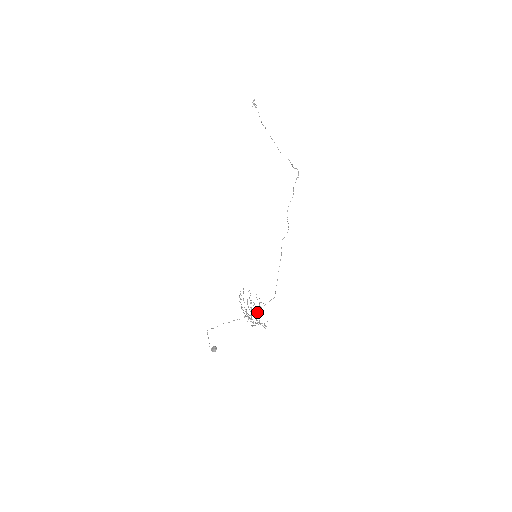
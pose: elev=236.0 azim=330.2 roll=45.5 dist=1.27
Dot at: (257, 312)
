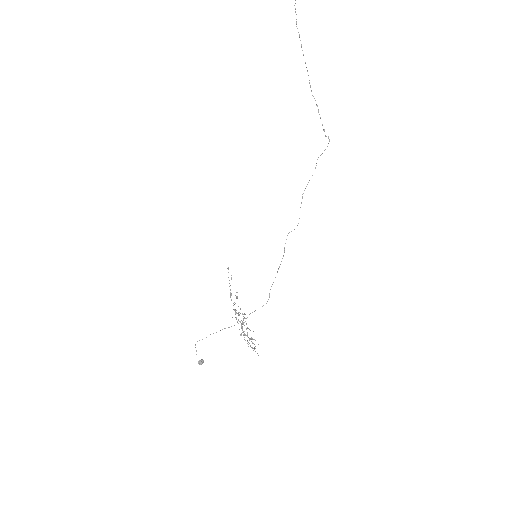
Dot at: (247, 317)
